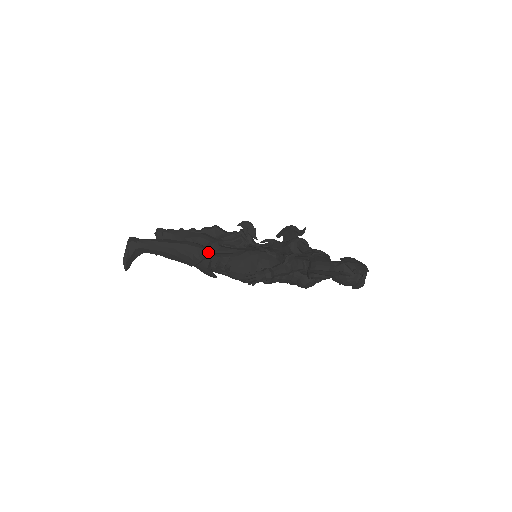
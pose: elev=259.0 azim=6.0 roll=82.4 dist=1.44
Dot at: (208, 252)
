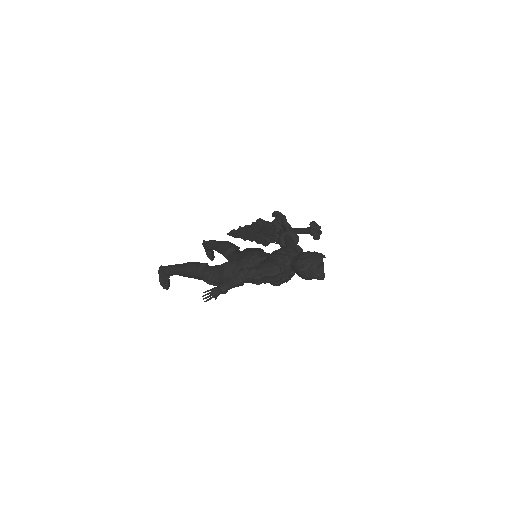
Dot at: (201, 269)
